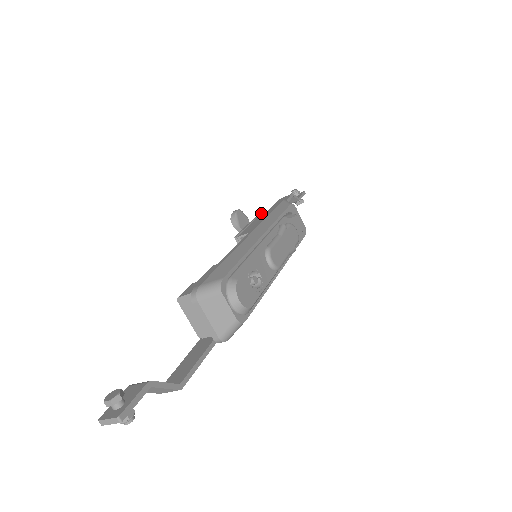
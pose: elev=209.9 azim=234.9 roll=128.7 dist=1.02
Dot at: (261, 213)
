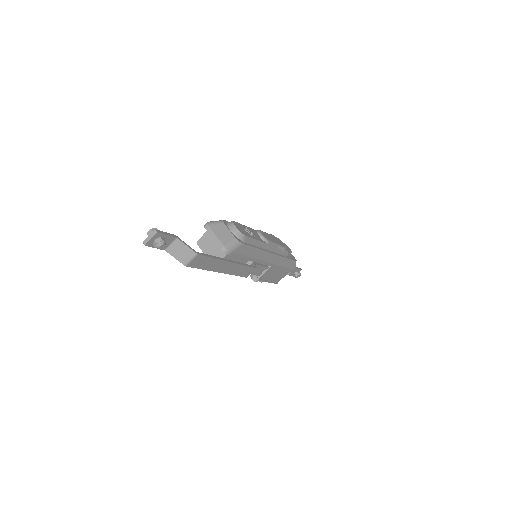
Dot at: occluded
